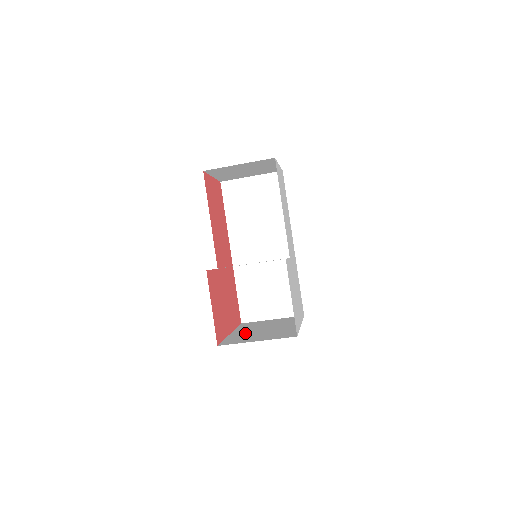
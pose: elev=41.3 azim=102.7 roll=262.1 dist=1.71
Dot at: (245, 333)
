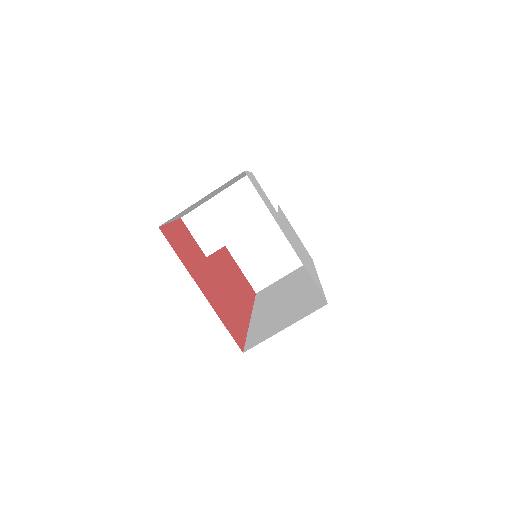
Dot at: occluded
